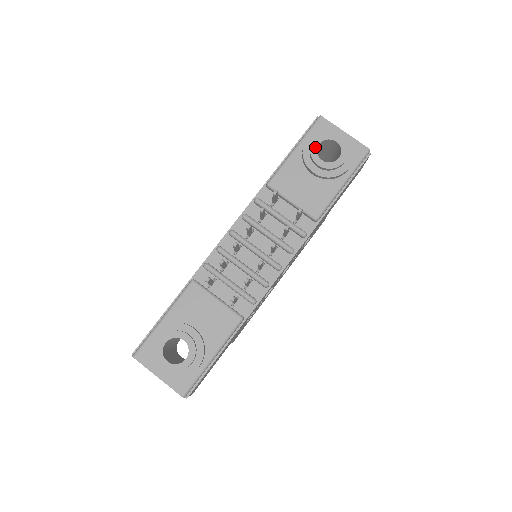
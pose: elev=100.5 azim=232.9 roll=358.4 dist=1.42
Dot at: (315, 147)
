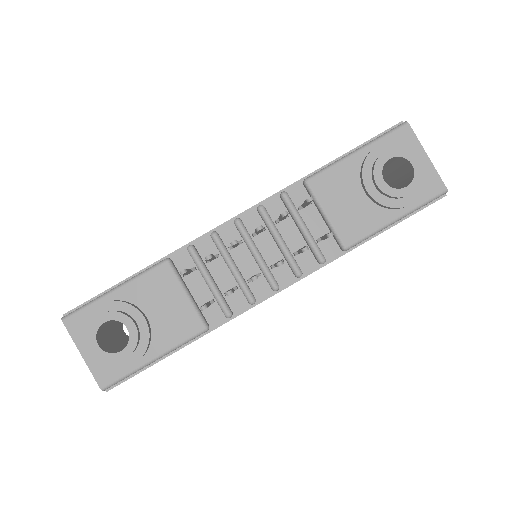
Dot at: (383, 160)
